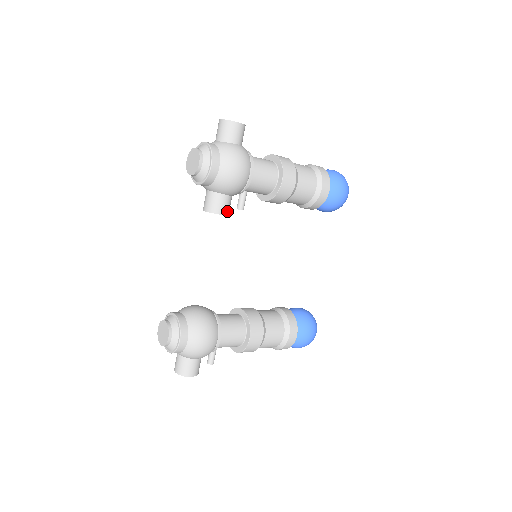
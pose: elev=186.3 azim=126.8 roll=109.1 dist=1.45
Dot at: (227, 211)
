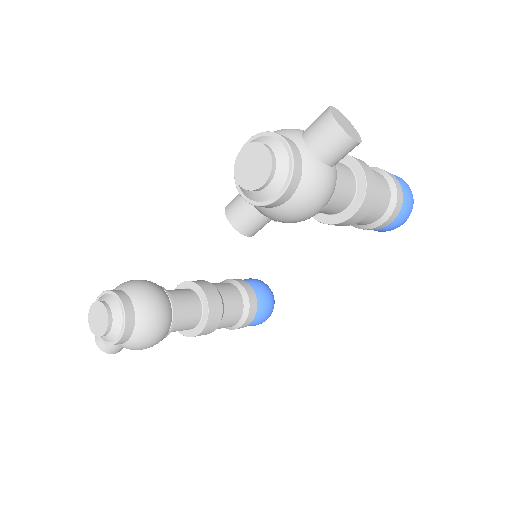
Dot at: occluded
